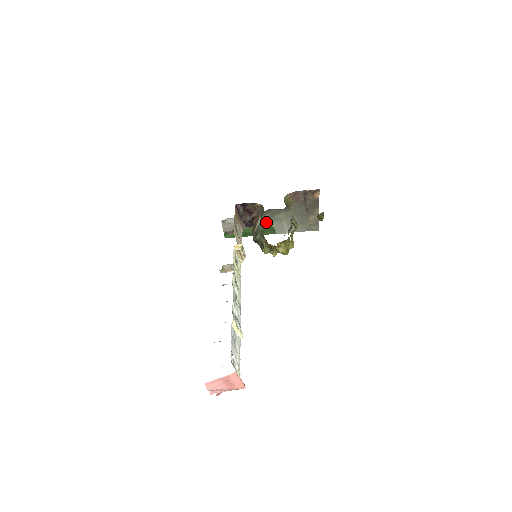
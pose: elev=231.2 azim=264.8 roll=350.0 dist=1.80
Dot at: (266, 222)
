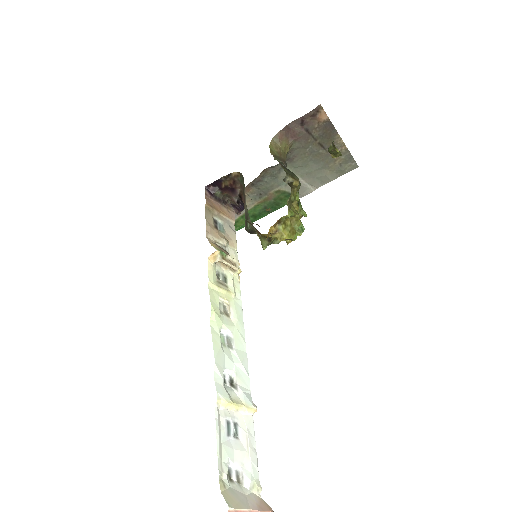
Dot at: (272, 189)
